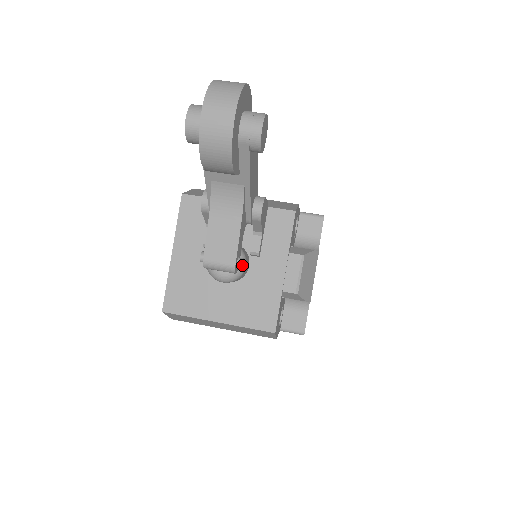
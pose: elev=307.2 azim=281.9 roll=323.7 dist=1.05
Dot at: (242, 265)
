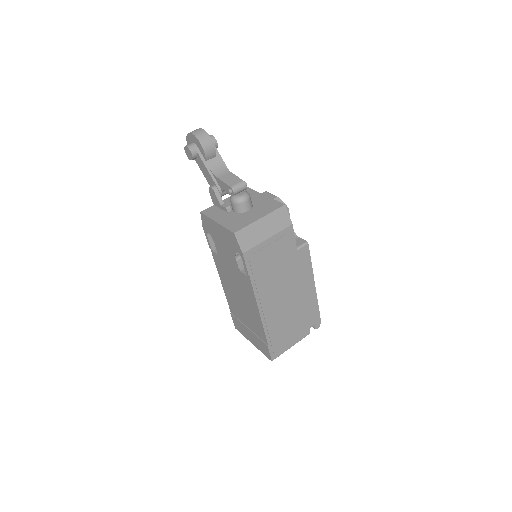
Dot at: (246, 183)
